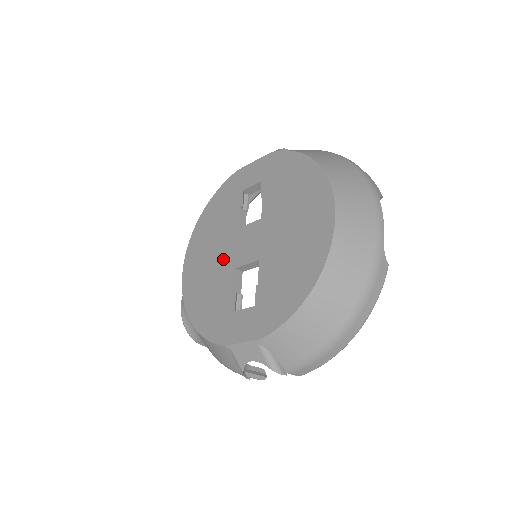
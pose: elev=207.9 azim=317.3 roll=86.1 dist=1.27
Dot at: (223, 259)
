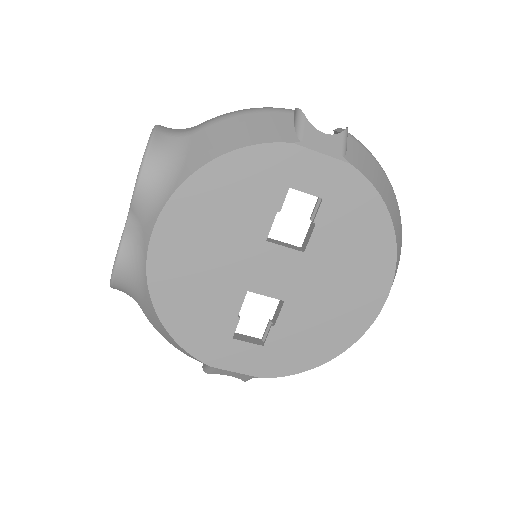
Dot at: (232, 269)
